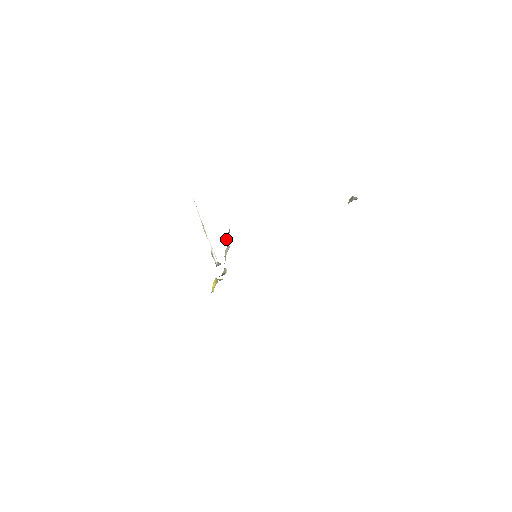
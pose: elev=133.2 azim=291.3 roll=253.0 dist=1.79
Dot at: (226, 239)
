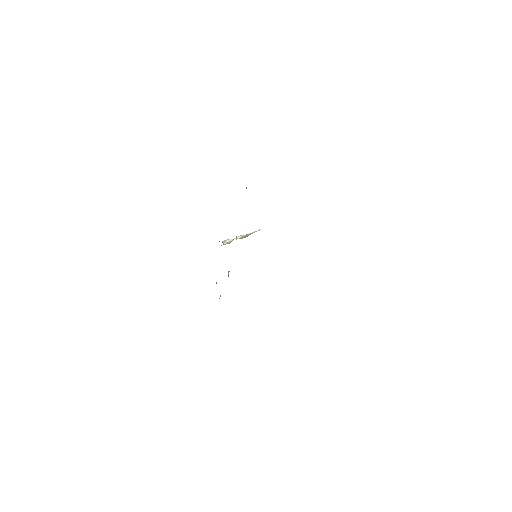
Dot at: occluded
